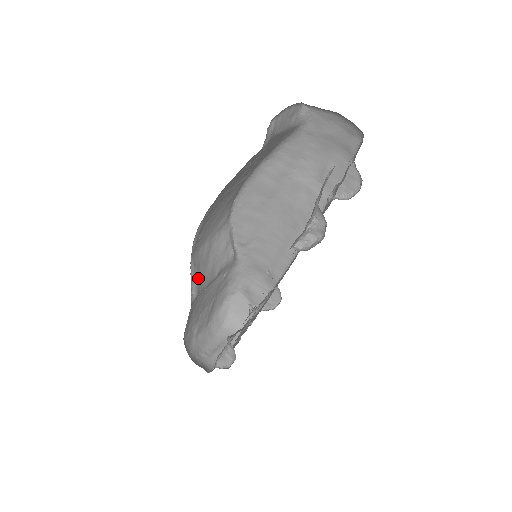
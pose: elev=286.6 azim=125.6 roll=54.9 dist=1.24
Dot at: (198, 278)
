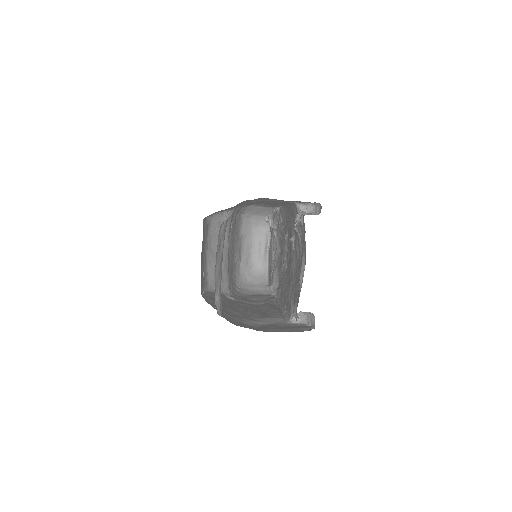
Dot at: occluded
